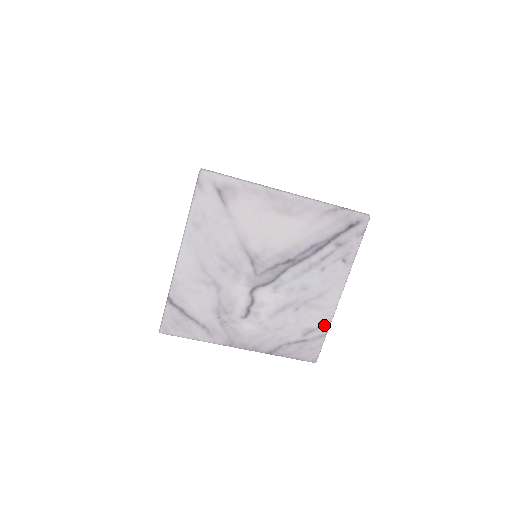
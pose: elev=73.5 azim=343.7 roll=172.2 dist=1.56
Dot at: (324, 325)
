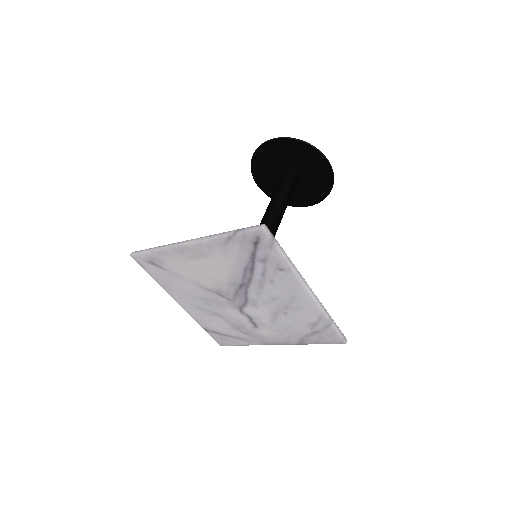
Dot at: (321, 318)
